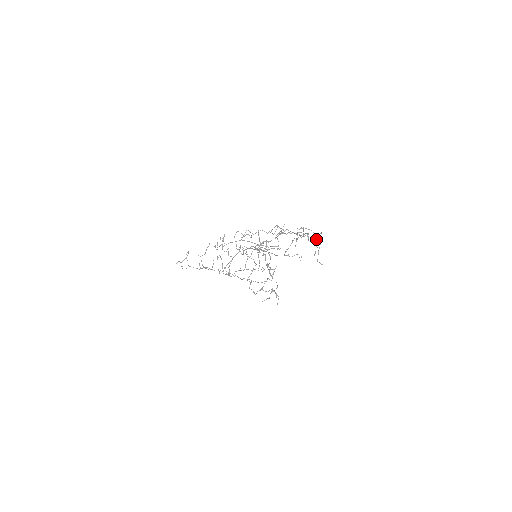
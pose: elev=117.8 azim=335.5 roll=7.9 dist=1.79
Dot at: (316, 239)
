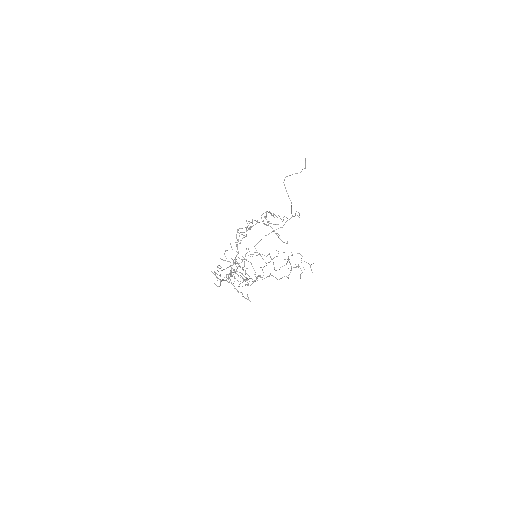
Dot at: occluded
